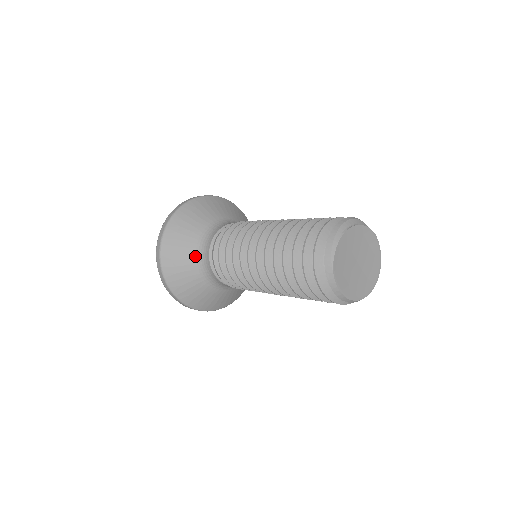
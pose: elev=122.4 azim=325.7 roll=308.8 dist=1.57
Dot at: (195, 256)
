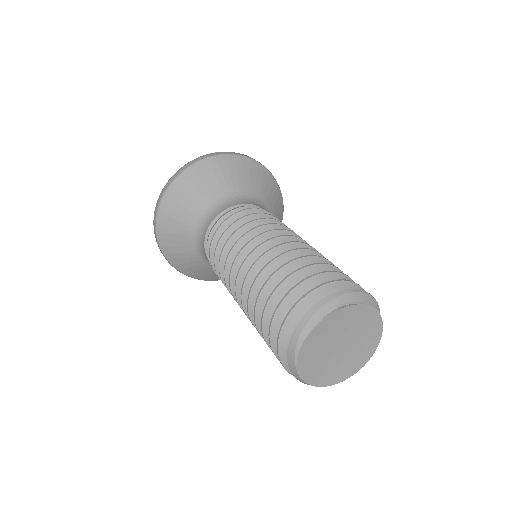
Dot at: (192, 240)
